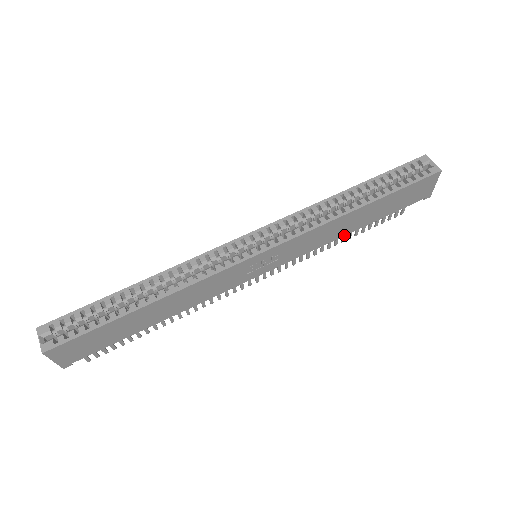
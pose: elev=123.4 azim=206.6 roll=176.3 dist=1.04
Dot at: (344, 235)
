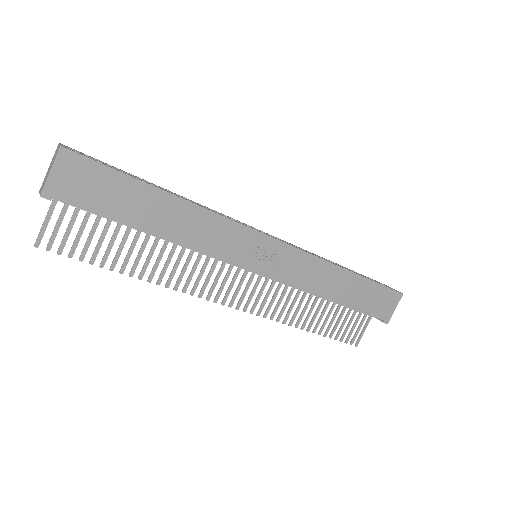
Dot at: (324, 297)
